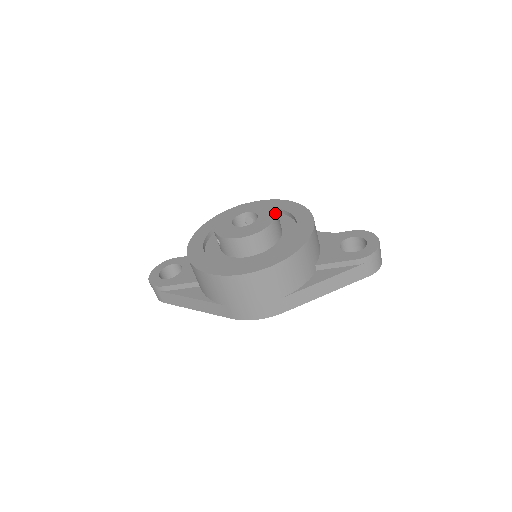
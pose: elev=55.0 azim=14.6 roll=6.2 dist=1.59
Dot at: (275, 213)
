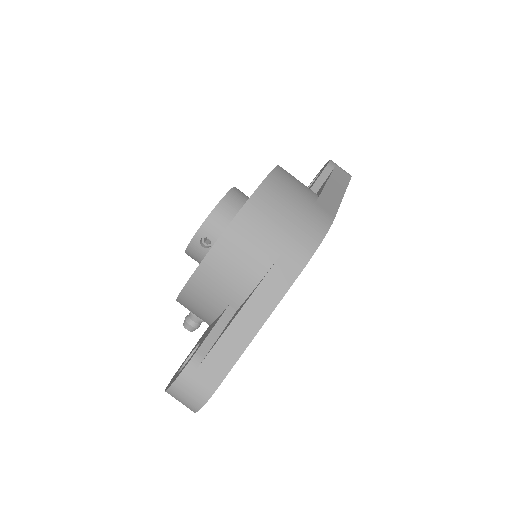
Dot at: occluded
